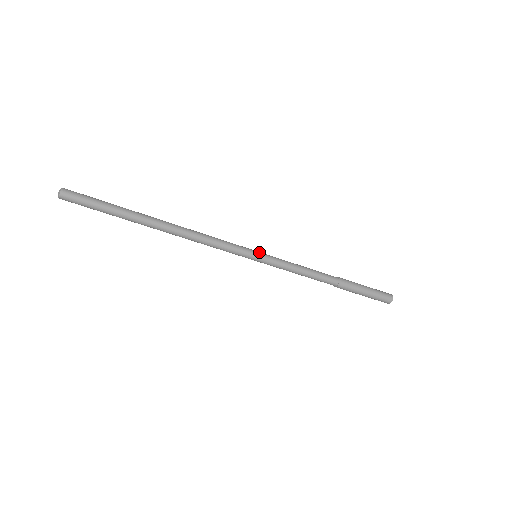
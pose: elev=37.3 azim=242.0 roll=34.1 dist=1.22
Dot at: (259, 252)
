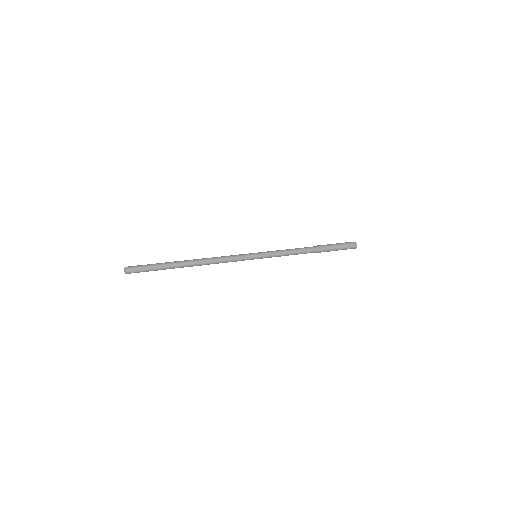
Dot at: (257, 254)
